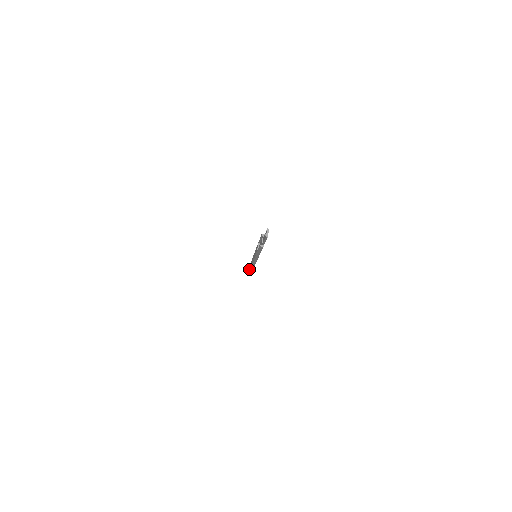
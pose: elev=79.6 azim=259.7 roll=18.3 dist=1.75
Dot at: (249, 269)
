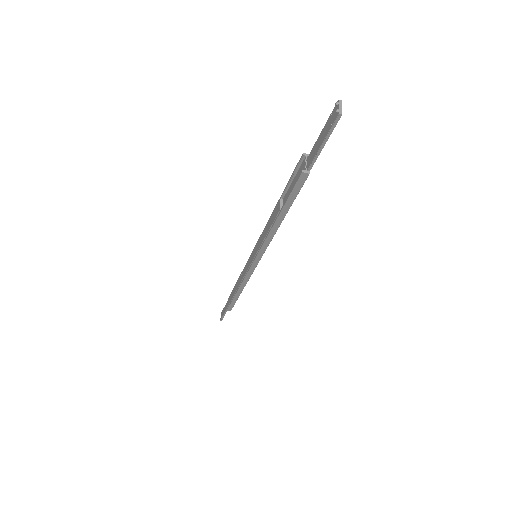
Dot at: (224, 312)
